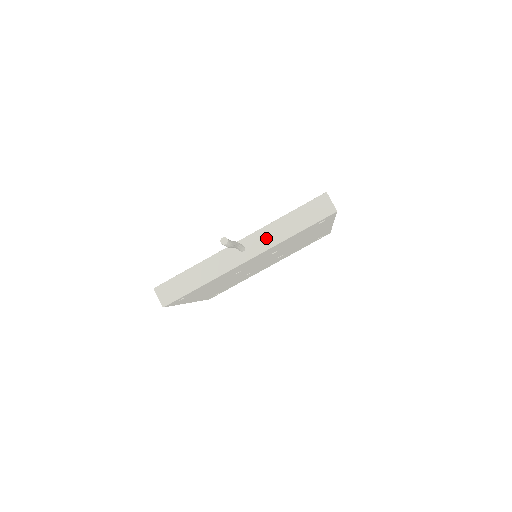
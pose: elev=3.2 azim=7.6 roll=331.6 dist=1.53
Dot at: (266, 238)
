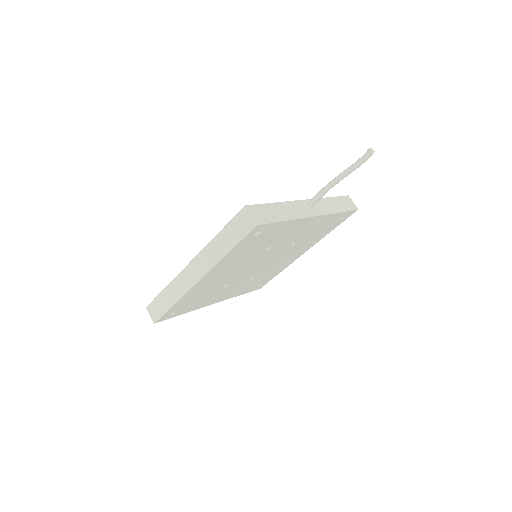
Dot at: (323, 206)
